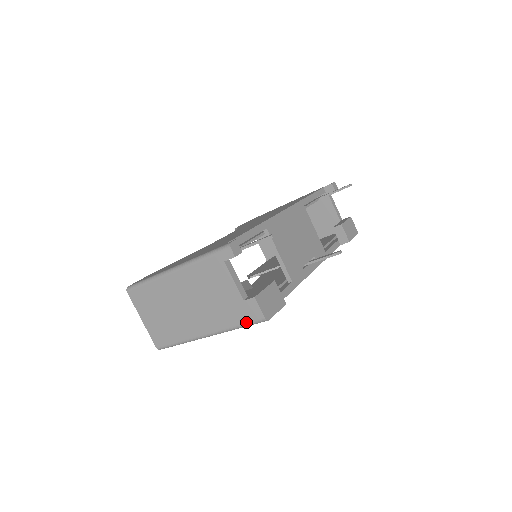
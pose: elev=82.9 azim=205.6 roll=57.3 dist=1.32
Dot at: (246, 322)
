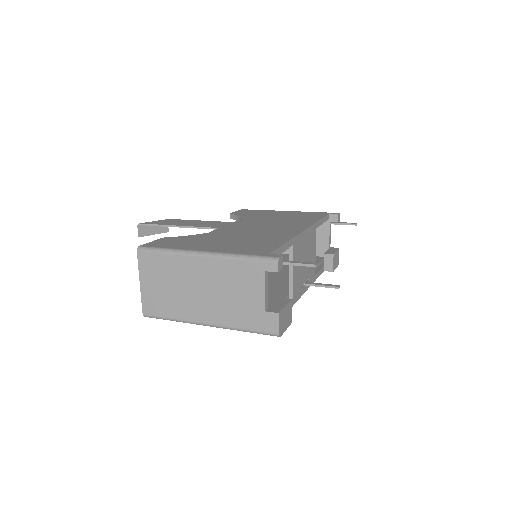
Dot at: (257, 330)
